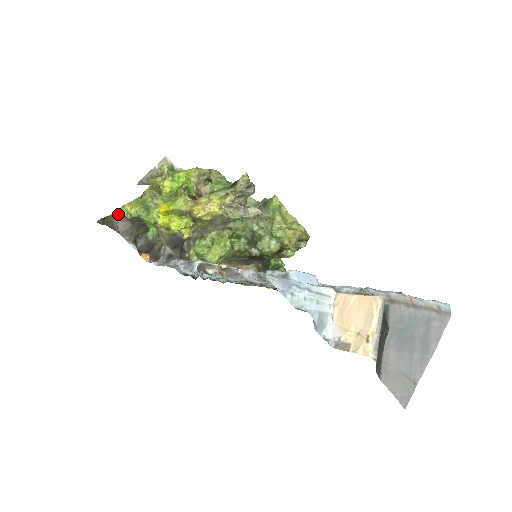
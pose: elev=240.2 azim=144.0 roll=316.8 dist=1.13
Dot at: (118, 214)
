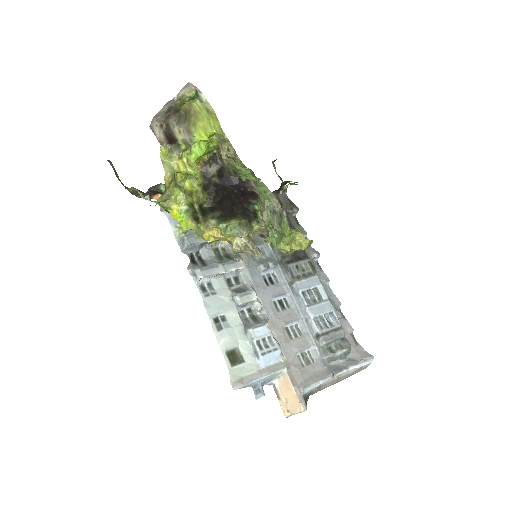
Dot at: (130, 190)
